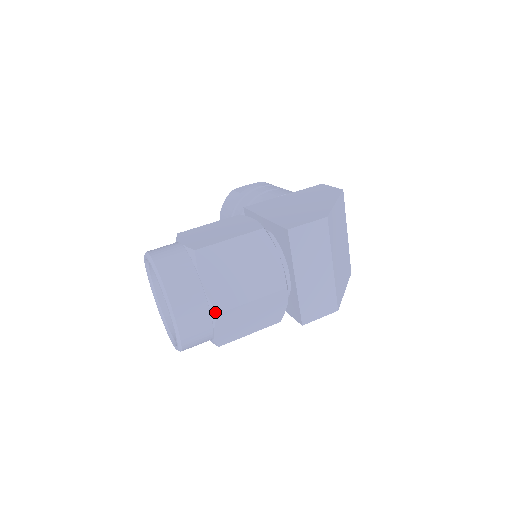
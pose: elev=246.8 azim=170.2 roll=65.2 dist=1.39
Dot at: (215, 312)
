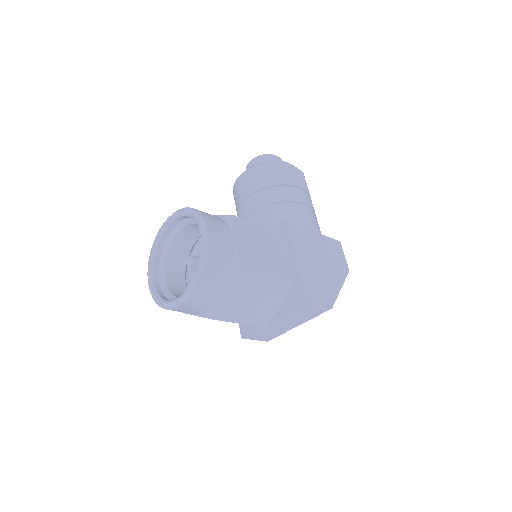
Dot at: (212, 316)
